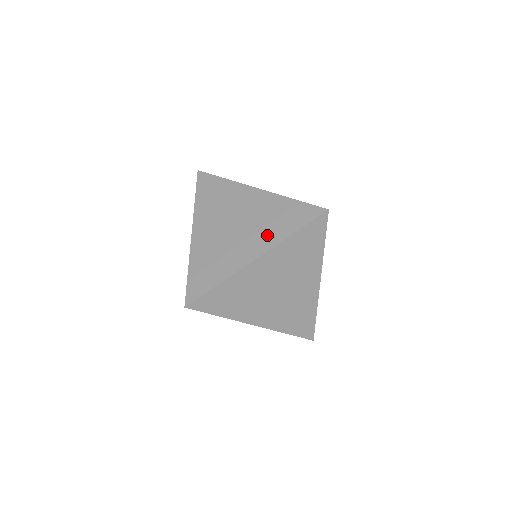
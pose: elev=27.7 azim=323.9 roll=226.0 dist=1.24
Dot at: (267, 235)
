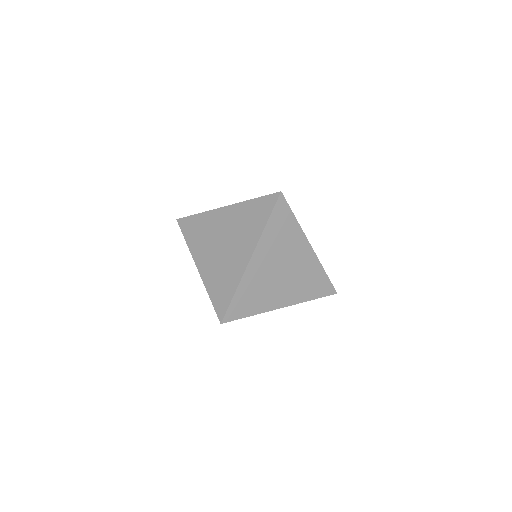
Dot at: (249, 237)
